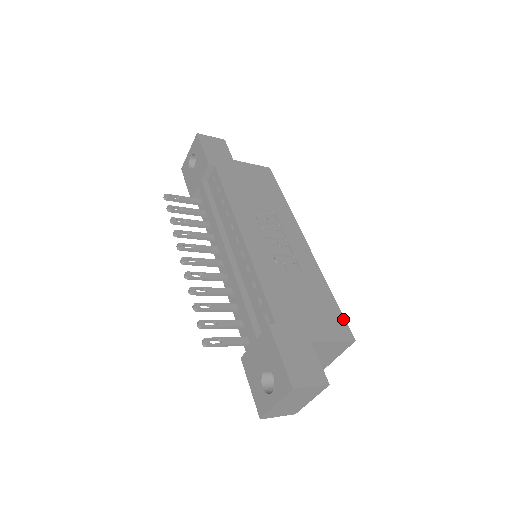
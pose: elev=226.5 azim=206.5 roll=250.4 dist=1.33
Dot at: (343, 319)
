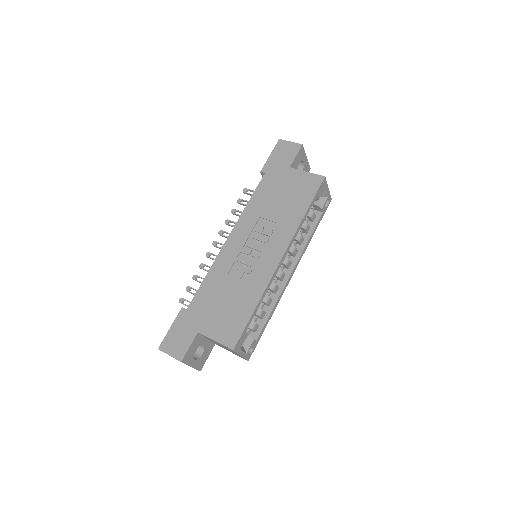
Dot at: (241, 331)
